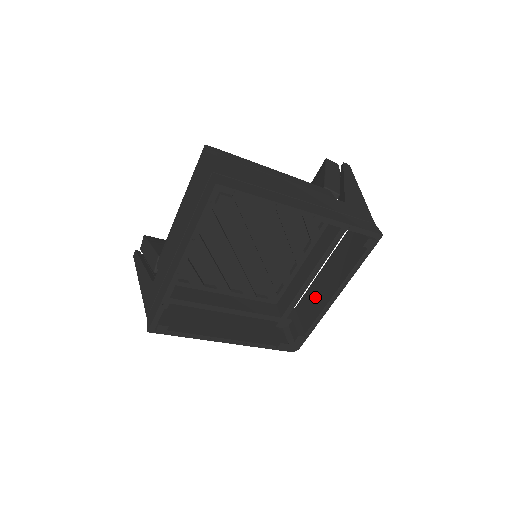
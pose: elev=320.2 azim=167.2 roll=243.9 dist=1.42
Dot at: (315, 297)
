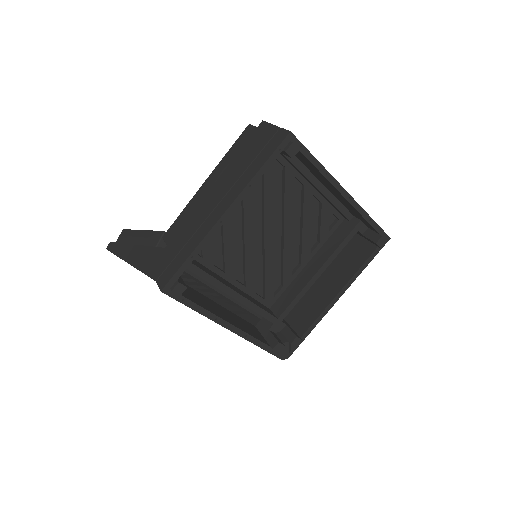
Dot at: (312, 302)
